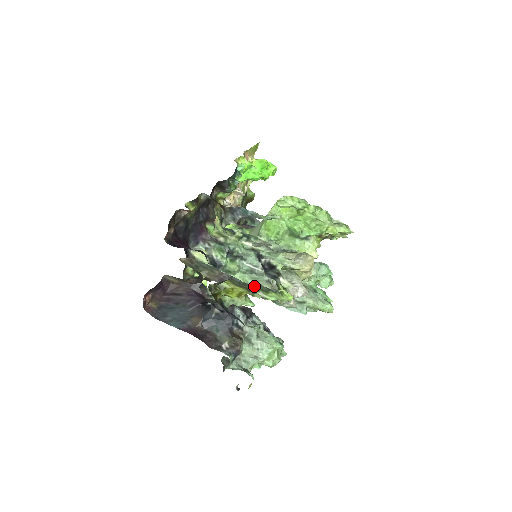
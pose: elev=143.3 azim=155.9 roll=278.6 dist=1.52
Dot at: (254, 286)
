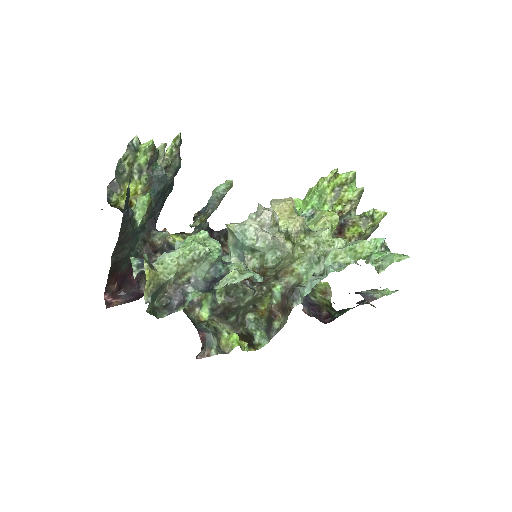
Dot at: (127, 162)
